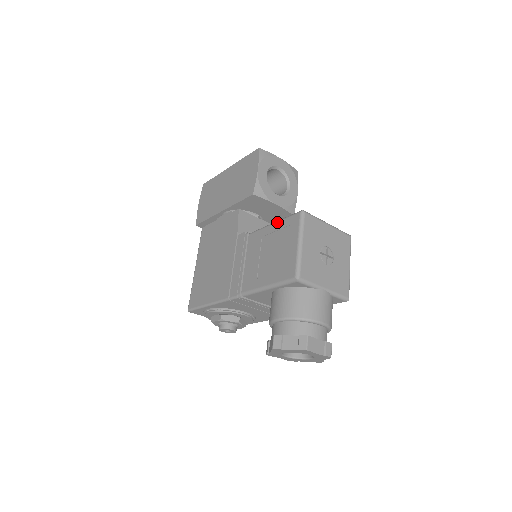
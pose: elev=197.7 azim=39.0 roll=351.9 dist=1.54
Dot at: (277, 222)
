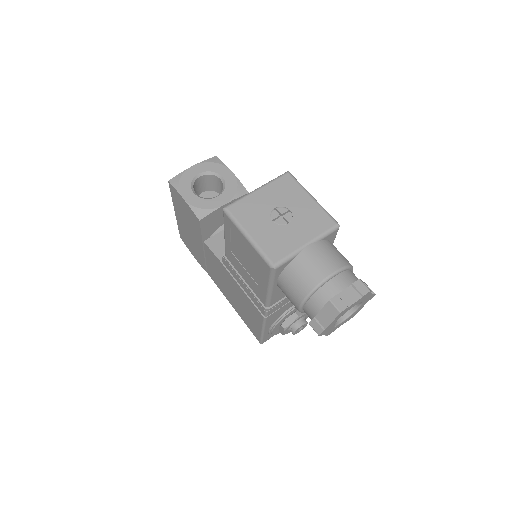
Dot at: (224, 232)
